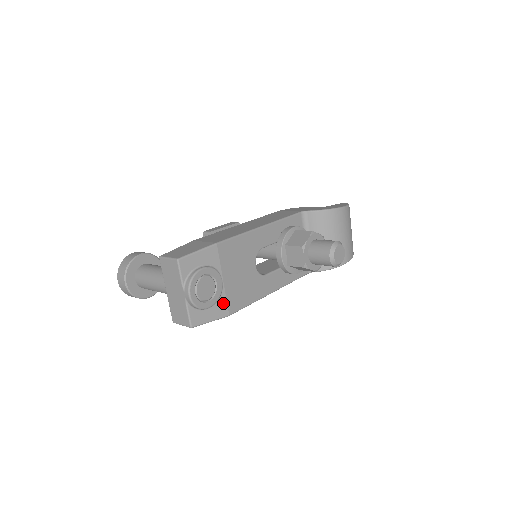
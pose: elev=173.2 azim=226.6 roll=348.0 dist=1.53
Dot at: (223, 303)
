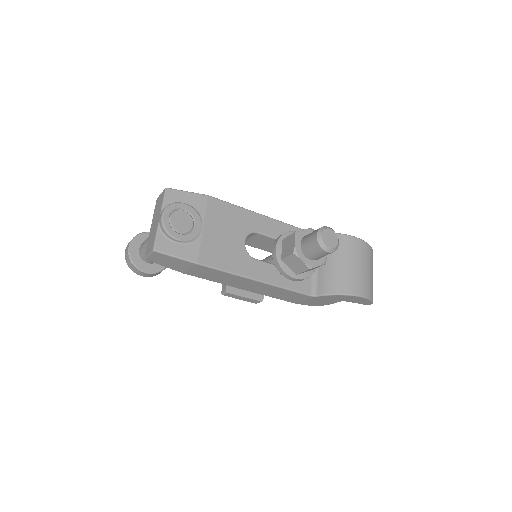
Dot at: (195, 248)
